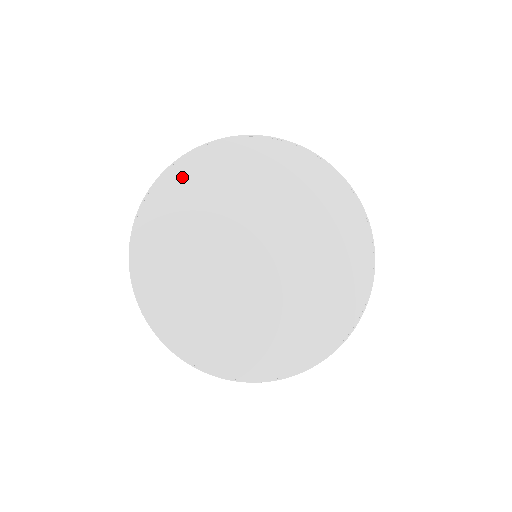
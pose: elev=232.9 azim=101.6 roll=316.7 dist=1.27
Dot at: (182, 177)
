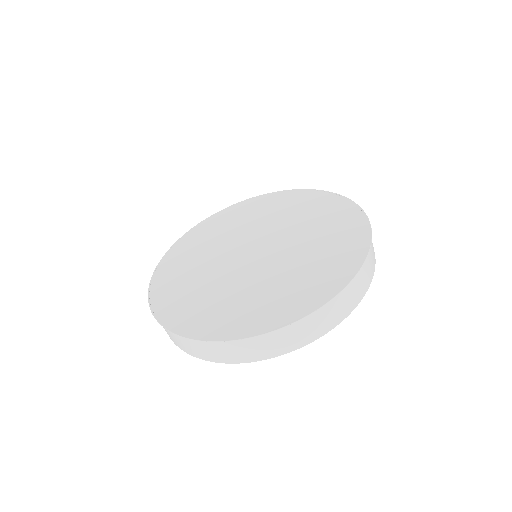
Dot at: (182, 247)
